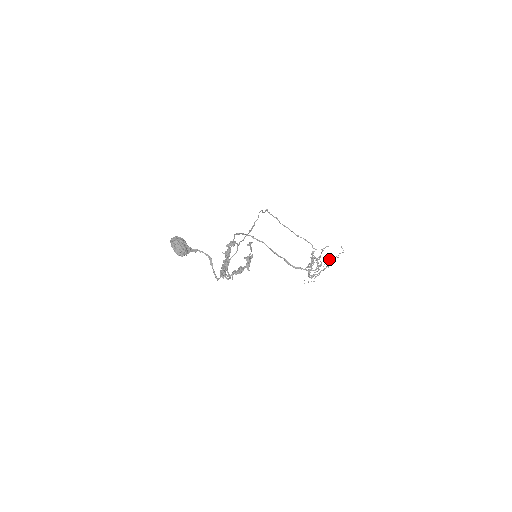
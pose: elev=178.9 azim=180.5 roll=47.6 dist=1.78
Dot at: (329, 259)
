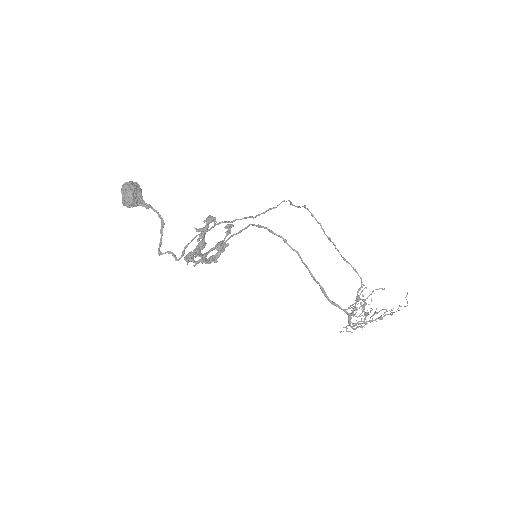
Dot at: (383, 309)
